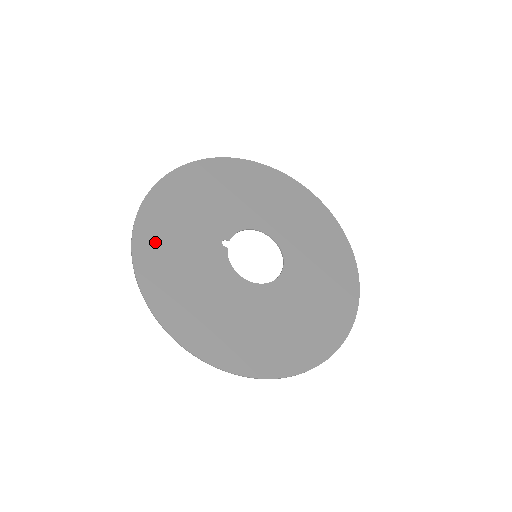
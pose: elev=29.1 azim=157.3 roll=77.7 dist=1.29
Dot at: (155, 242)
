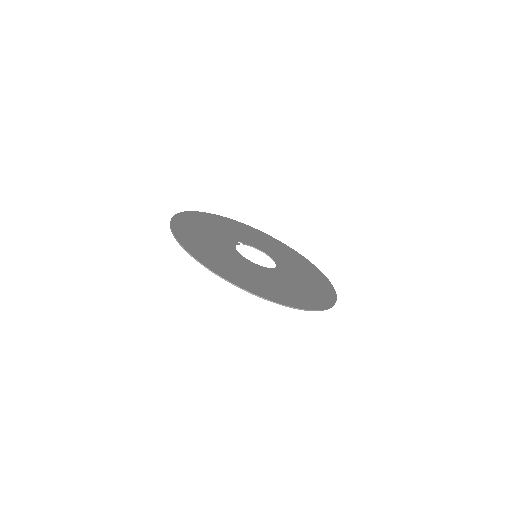
Dot at: (198, 218)
